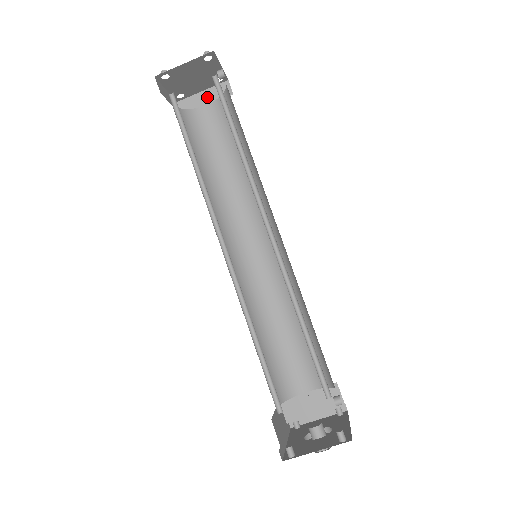
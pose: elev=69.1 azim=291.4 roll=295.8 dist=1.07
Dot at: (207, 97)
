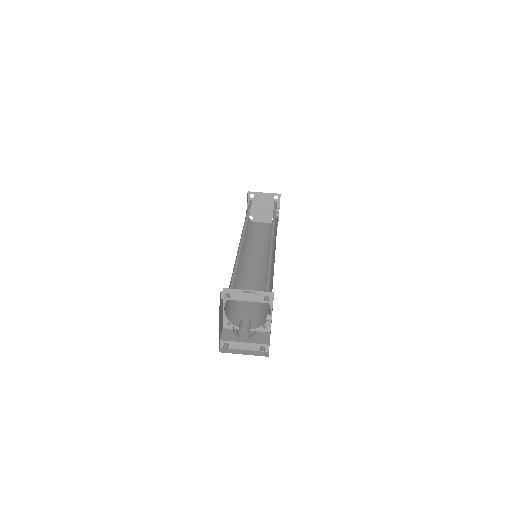
Dot at: (264, 224)
